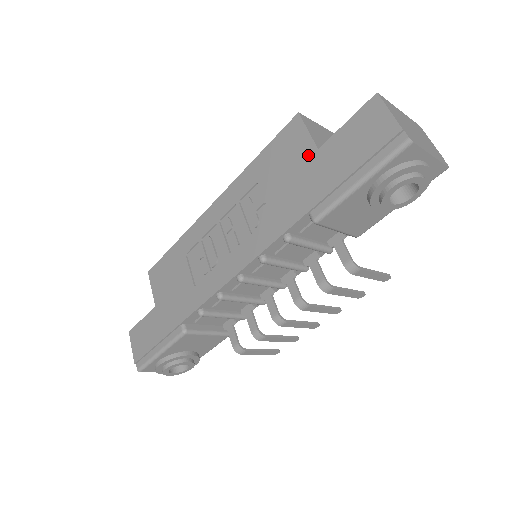
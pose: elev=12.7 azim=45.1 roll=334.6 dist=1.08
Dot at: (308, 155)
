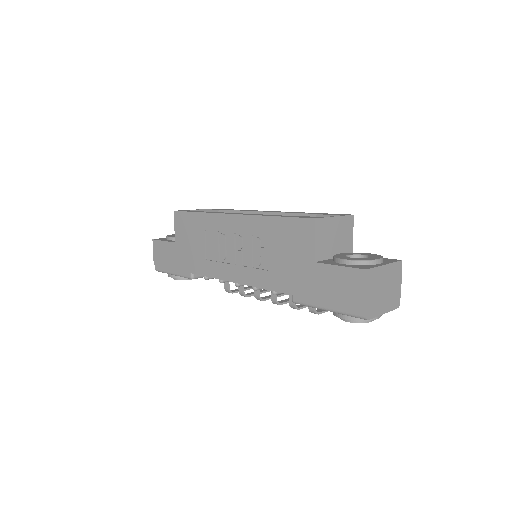
Dot at: (307, 259)
